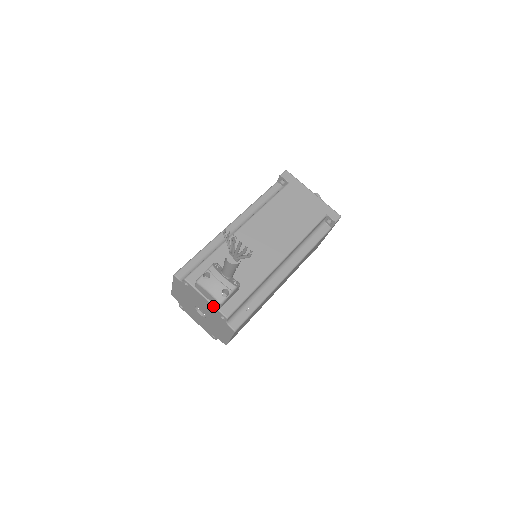
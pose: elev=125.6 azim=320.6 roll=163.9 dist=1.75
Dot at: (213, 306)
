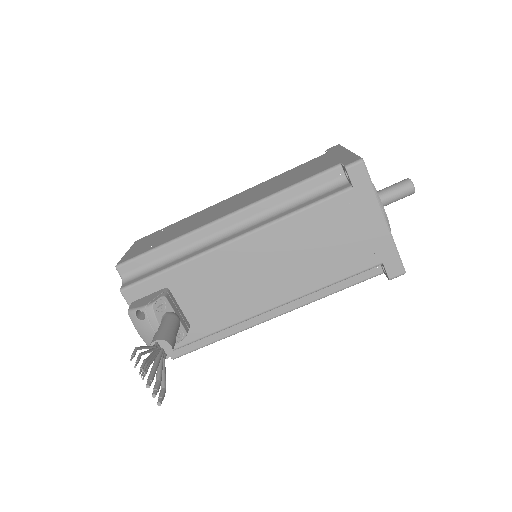
Dot at: occluded
